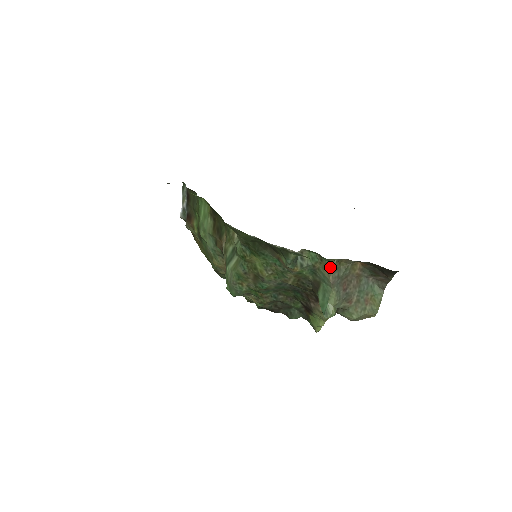
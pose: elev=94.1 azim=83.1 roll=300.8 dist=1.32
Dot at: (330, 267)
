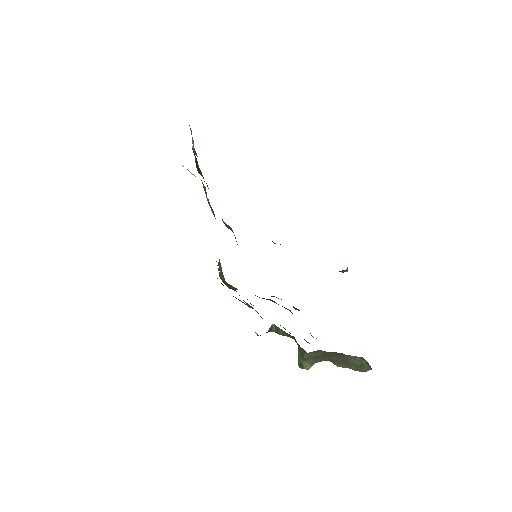
Dot at: (304, 351)
